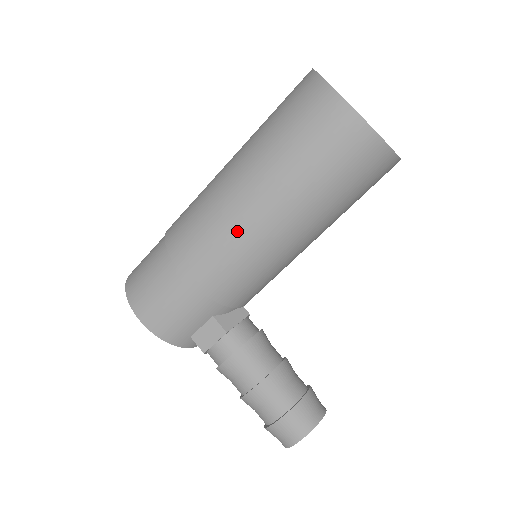
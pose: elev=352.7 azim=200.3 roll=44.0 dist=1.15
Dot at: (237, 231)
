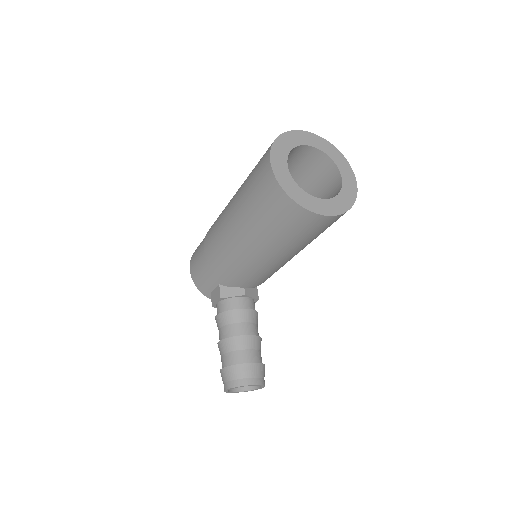
Dot at: (223, 232)
